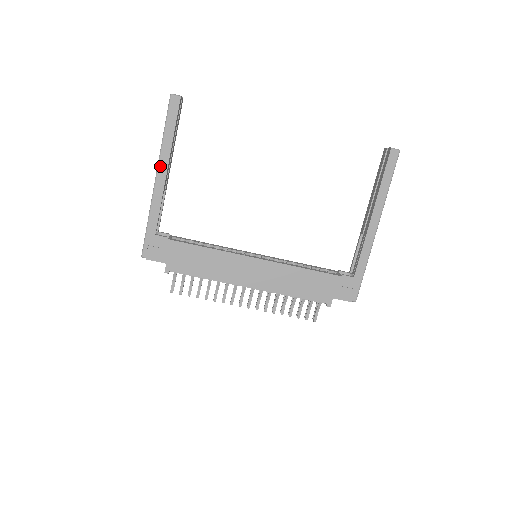
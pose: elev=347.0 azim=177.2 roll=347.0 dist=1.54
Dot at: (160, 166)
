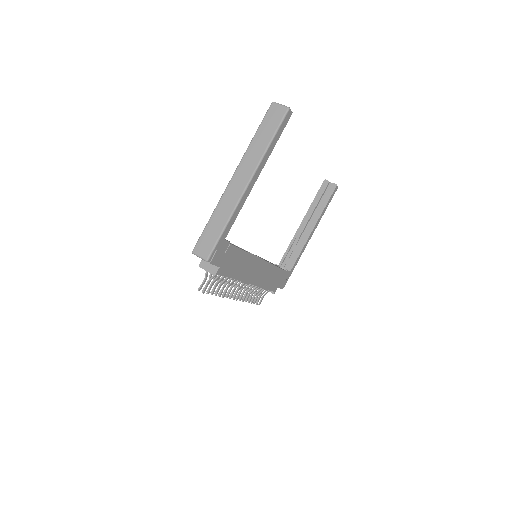
Dot at: (256, 173)
